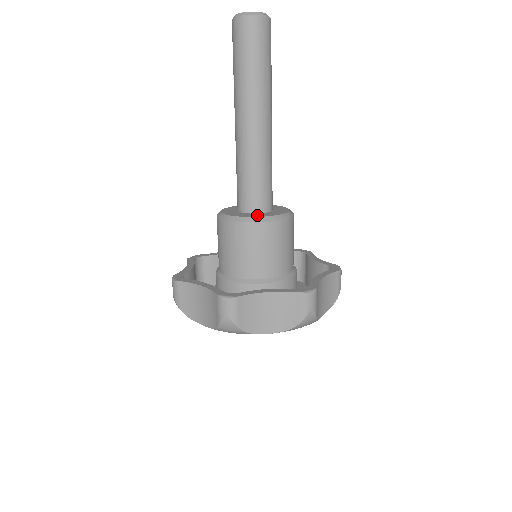
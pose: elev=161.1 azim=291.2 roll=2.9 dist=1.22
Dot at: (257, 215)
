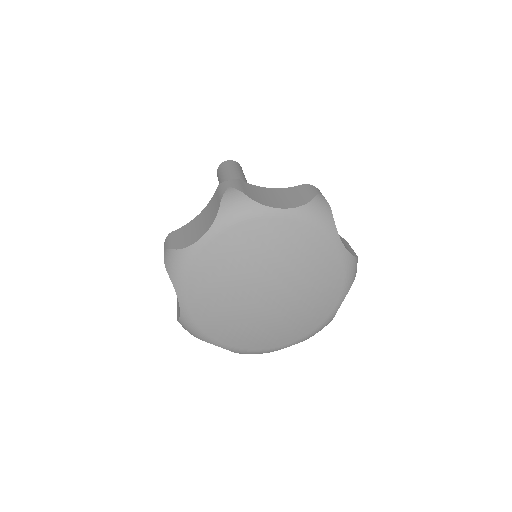
Dot at: occluded
